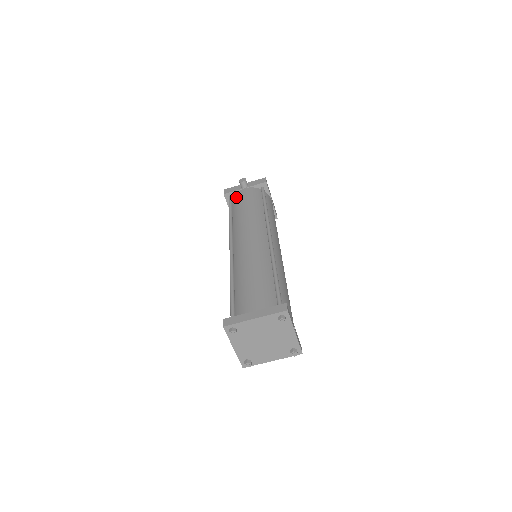
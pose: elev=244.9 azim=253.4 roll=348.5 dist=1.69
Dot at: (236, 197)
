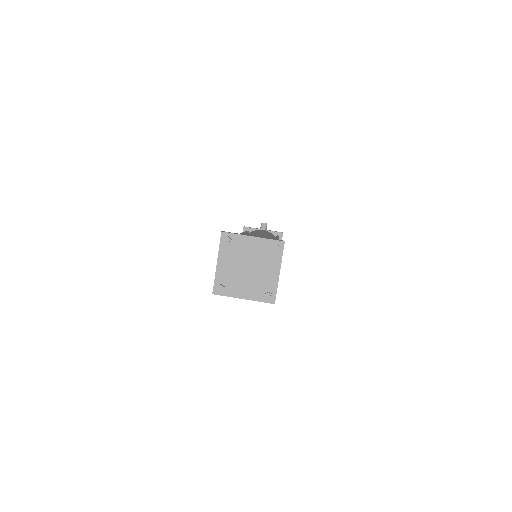
Dot at: occluded
